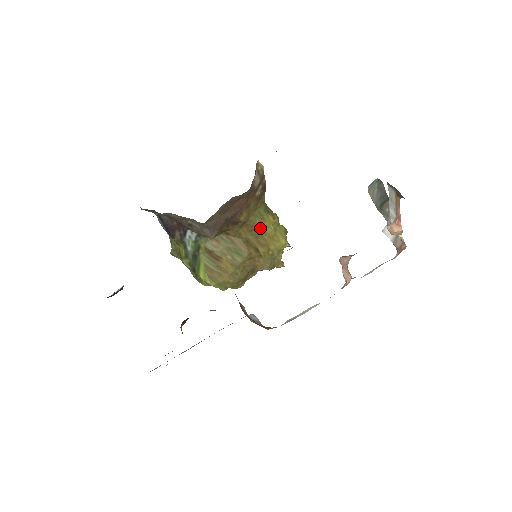
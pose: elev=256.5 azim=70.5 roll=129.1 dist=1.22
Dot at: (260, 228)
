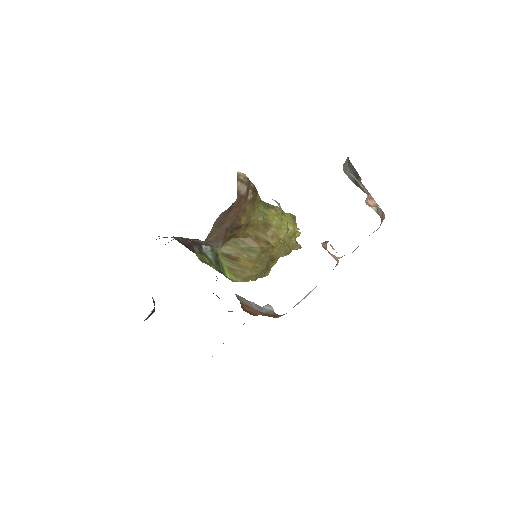
Dot at: (265, 223)
